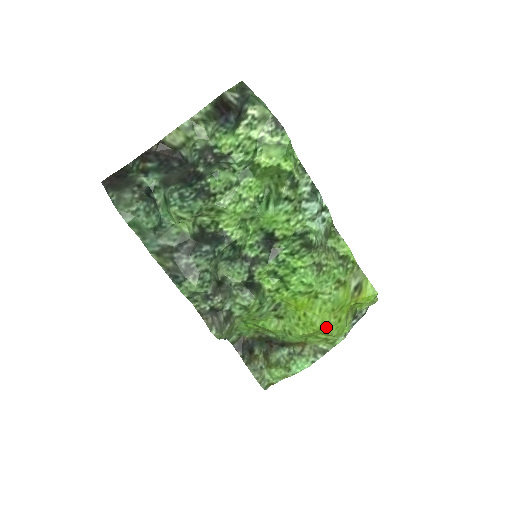
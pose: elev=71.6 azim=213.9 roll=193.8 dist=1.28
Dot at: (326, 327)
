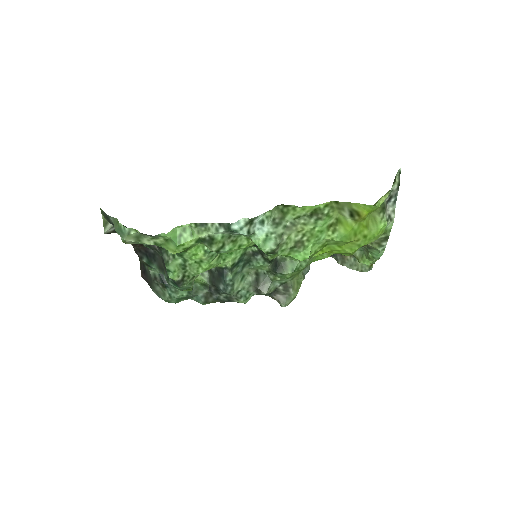
Dot at: occluded
